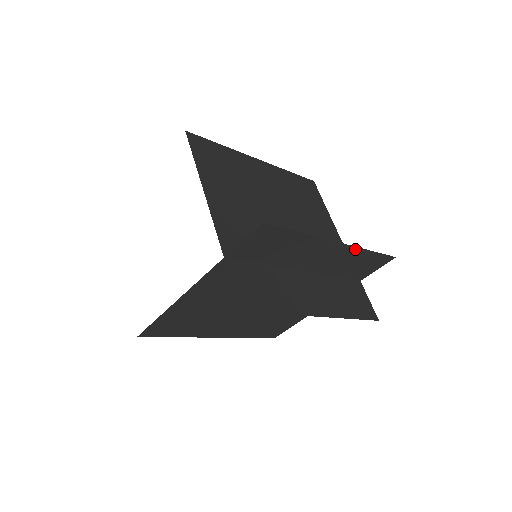
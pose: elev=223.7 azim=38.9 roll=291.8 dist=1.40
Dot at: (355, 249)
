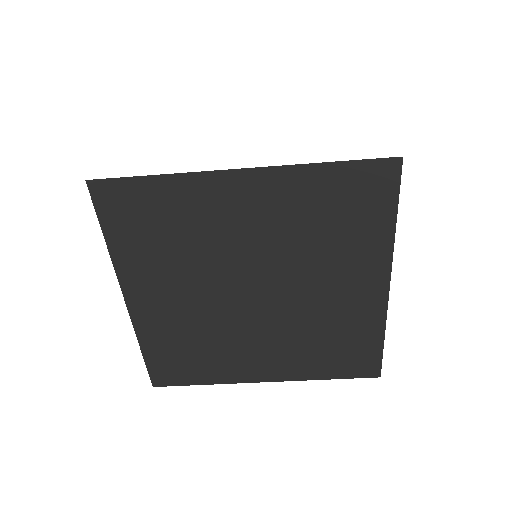
Dot at: (382, 315)
